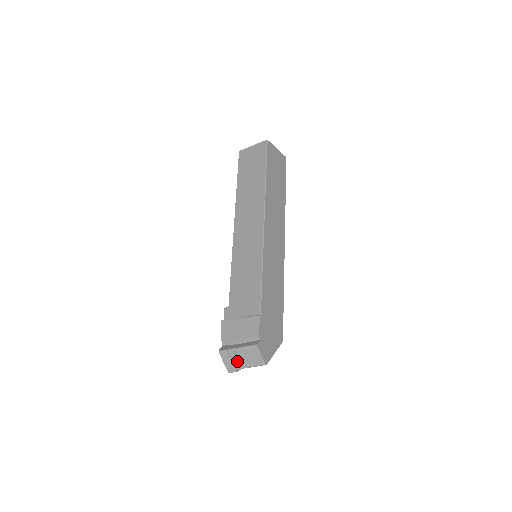
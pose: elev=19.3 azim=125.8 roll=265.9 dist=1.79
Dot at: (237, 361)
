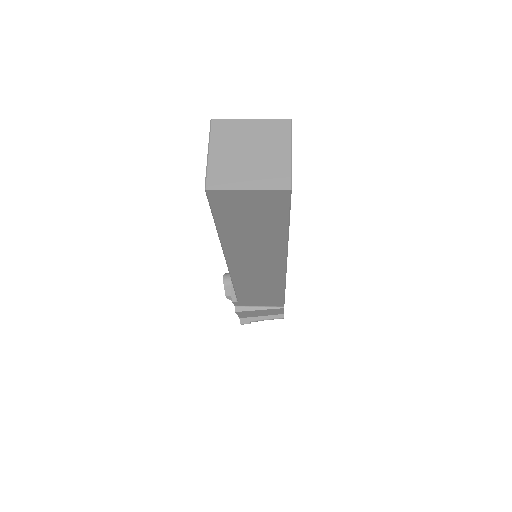
Dot at: occluded
